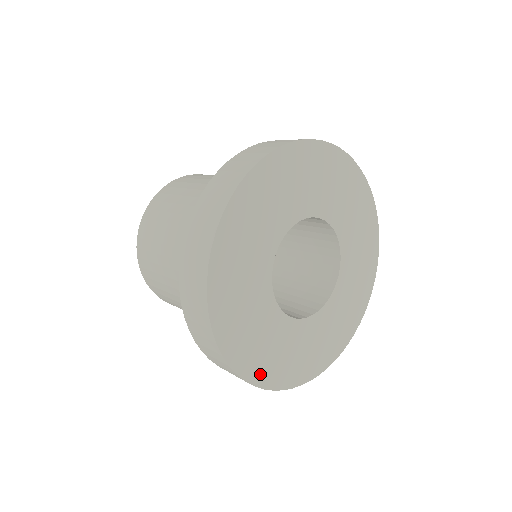
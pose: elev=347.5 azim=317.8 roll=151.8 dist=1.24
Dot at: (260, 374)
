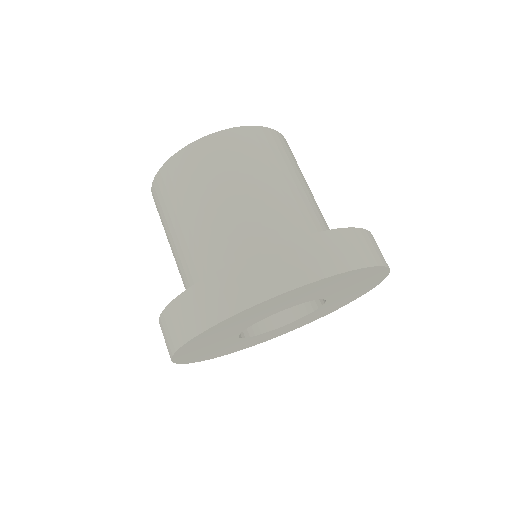
Dot at: (200, 359)
